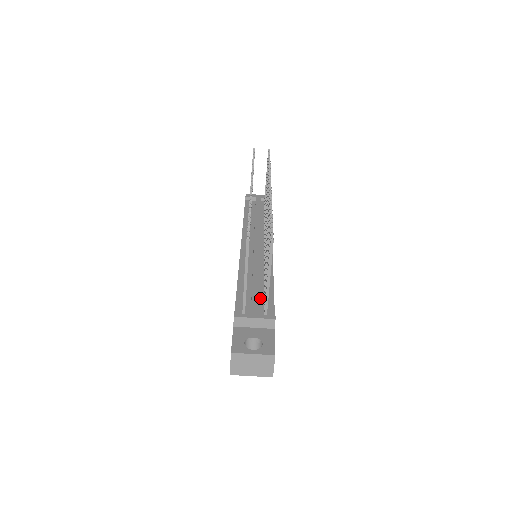
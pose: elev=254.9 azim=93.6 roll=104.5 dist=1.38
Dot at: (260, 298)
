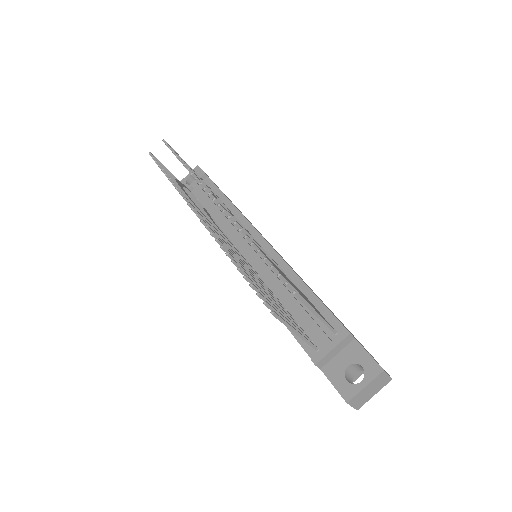
Dot at: (312, 316)
